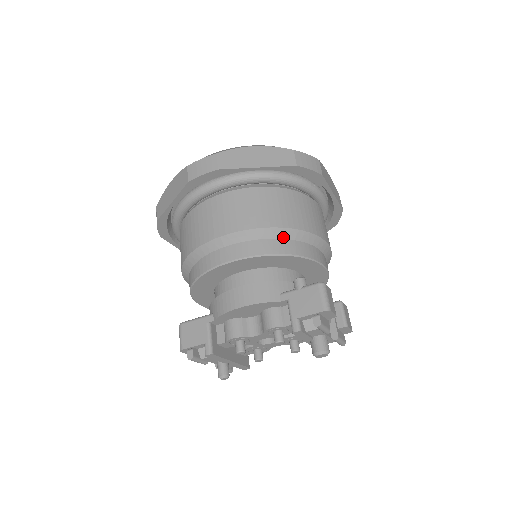
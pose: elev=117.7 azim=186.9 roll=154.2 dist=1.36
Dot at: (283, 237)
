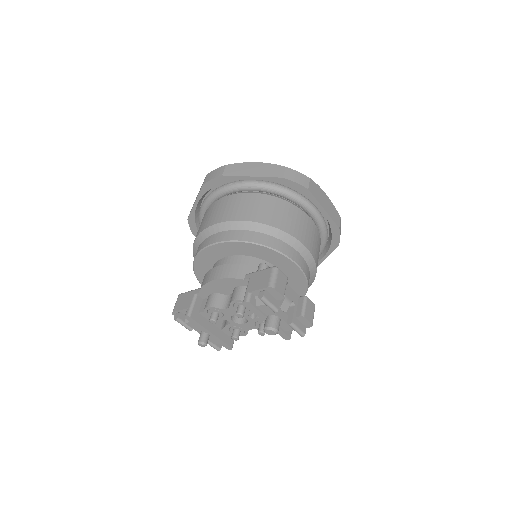
Dot at: (259, 231)
